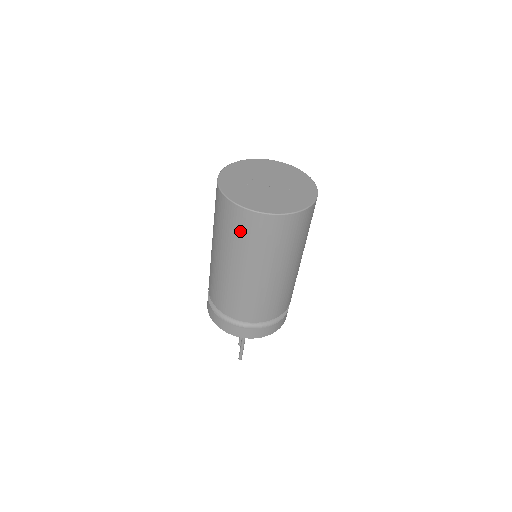
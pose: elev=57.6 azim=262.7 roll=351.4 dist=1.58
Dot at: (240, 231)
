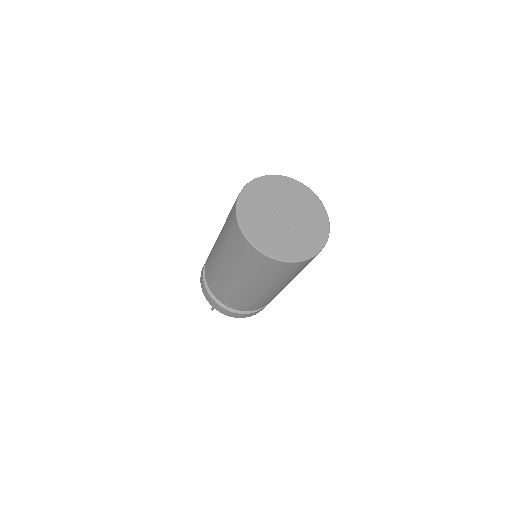
Dot at: (230, 232)
